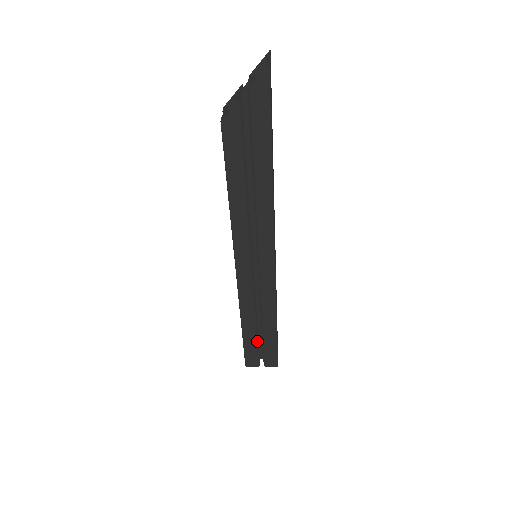
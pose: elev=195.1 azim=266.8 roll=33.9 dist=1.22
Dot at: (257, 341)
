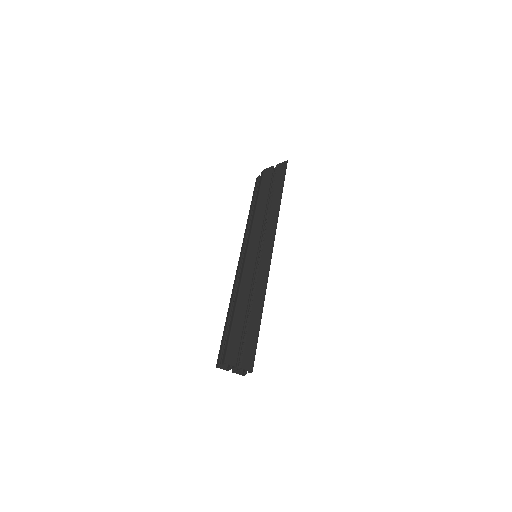
Dot at: occluded
